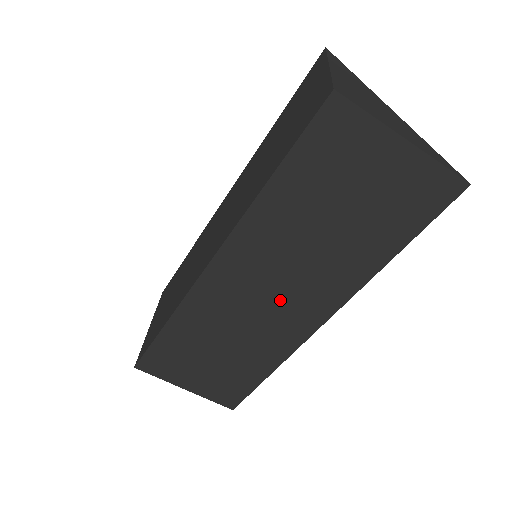
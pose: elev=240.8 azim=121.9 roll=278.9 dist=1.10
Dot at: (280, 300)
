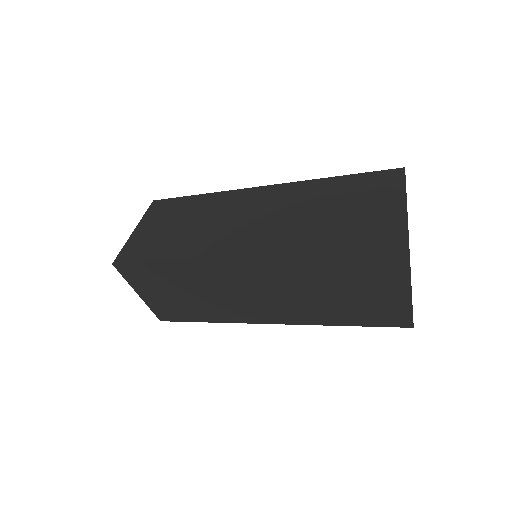
Dot at: (255, 300)
